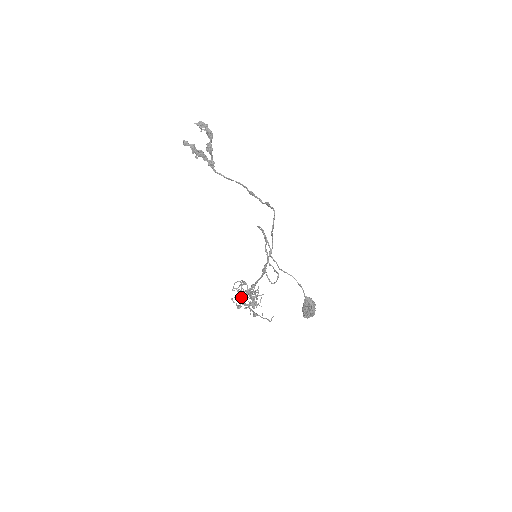
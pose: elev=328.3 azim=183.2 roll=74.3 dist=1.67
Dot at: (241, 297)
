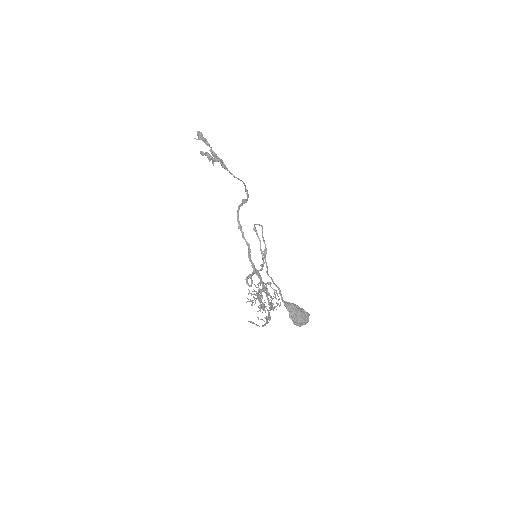
Dot at: occluded
